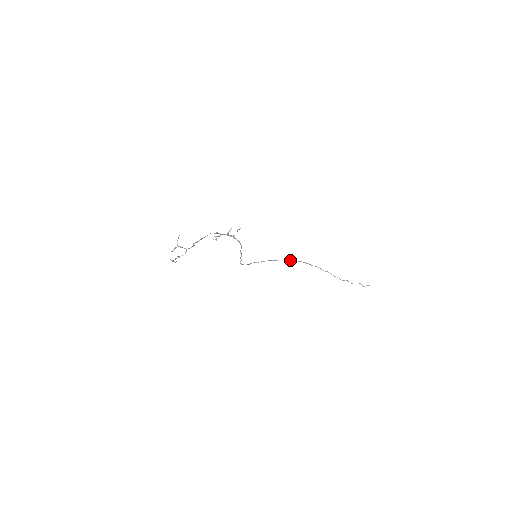
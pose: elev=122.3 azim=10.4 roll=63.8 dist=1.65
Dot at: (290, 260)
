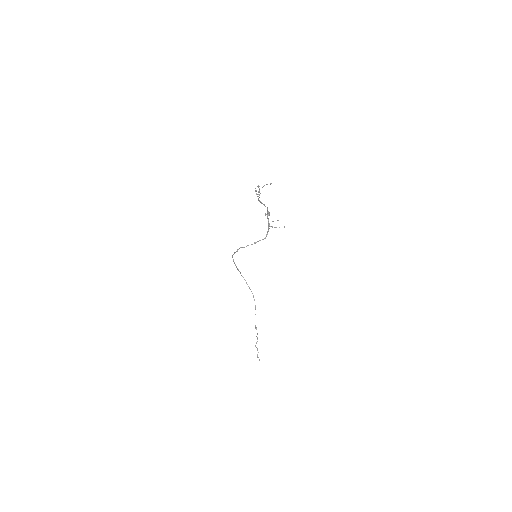
Dot at: occluded
